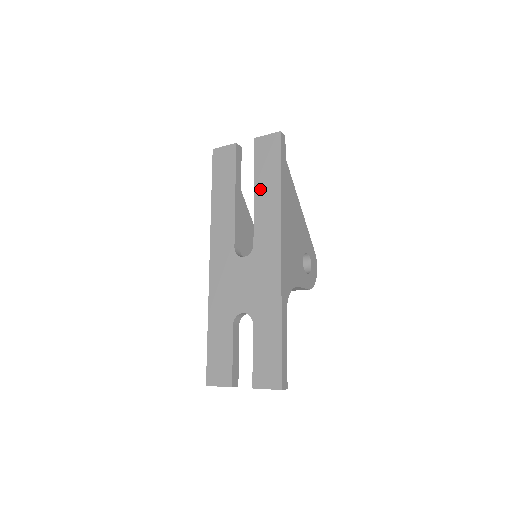
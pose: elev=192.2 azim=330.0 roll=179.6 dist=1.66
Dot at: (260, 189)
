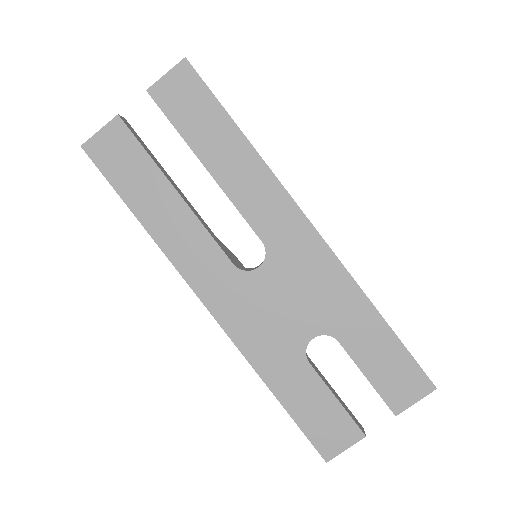
Dot at: (214, 159)
